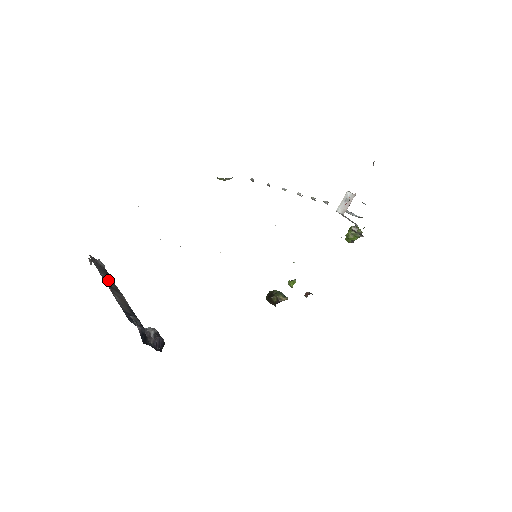
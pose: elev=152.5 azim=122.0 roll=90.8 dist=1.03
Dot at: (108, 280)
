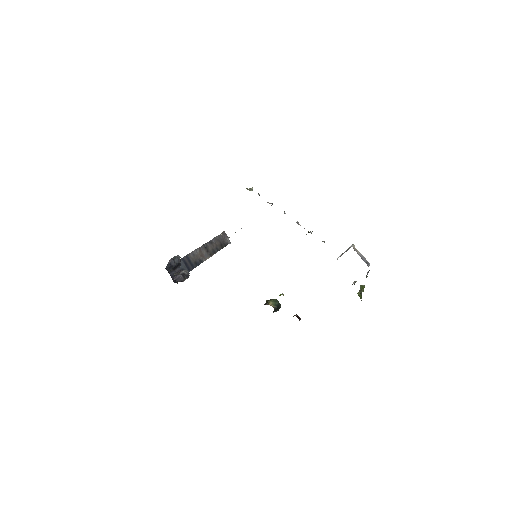
Dot at: (212, 245)
